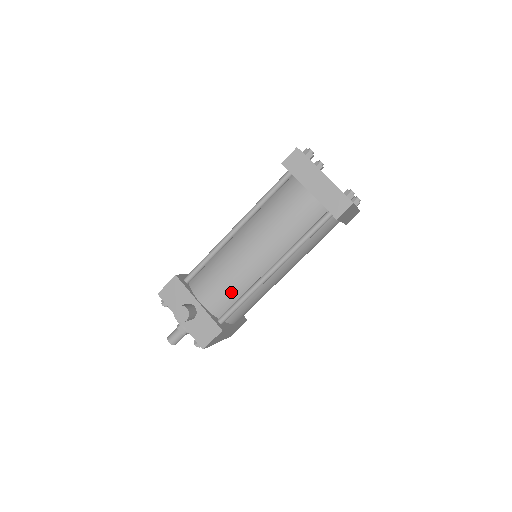
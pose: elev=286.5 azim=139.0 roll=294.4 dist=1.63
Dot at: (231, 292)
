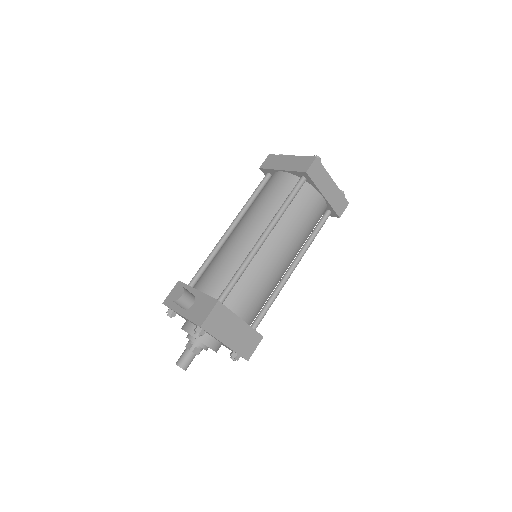
Dot at: (227, 271)
